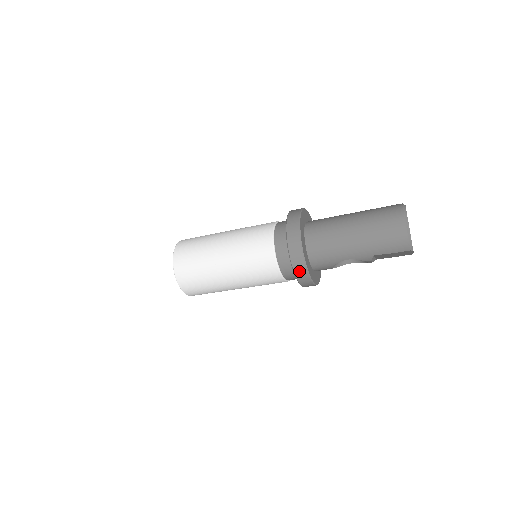
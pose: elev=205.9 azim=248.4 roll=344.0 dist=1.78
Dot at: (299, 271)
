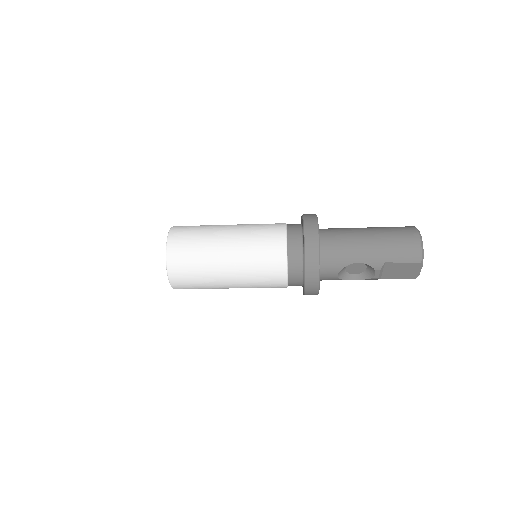
Dot at: (311, 259)
